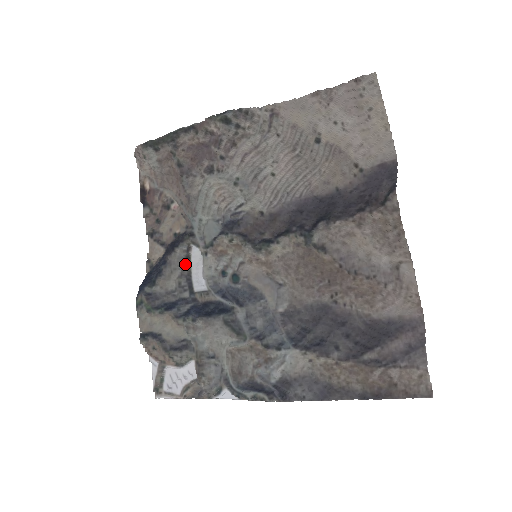
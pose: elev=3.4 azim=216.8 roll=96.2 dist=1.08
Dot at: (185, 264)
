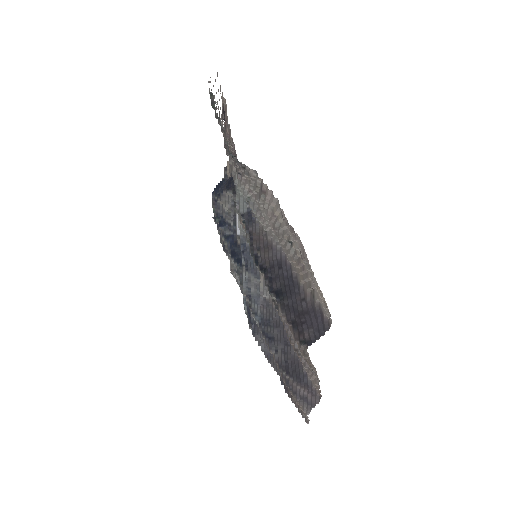
Dot at: (233, 204)
